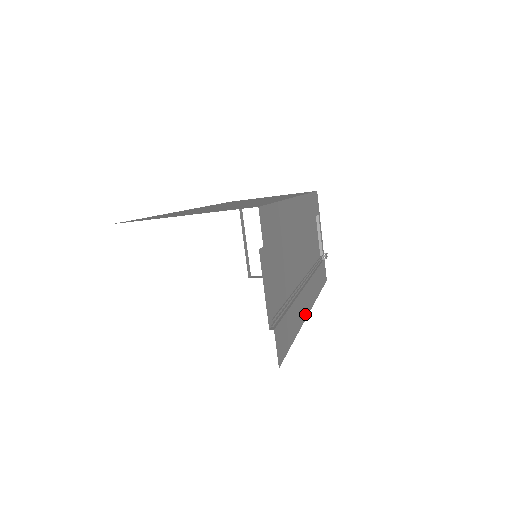
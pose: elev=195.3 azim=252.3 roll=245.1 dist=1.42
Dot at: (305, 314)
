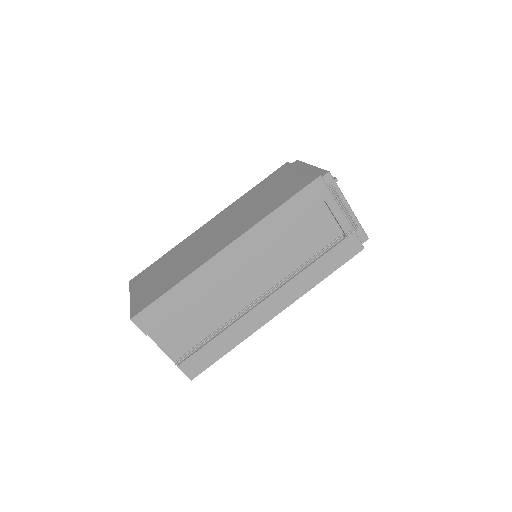
Dot at: (261, 323)
